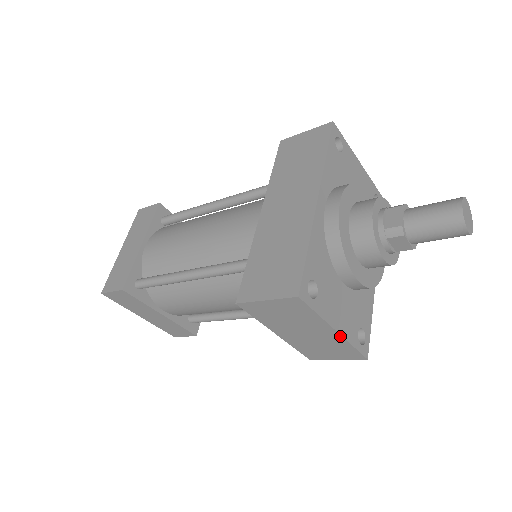
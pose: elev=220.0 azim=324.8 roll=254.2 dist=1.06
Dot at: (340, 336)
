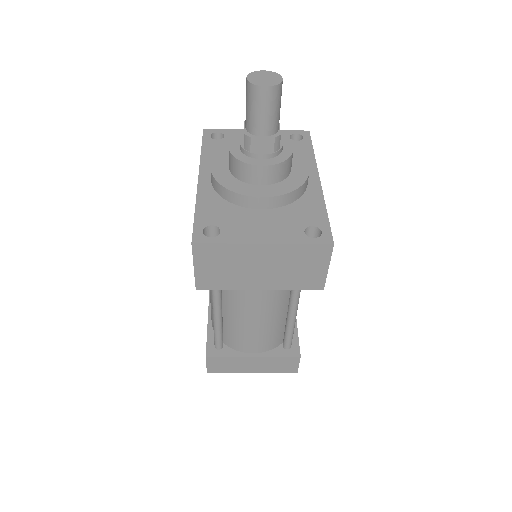
Dot at: (274, 245)
